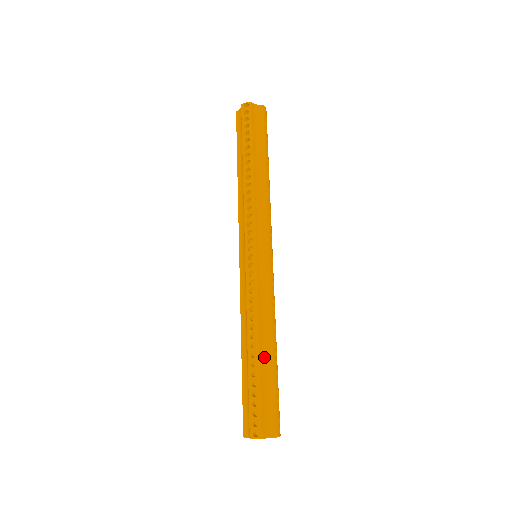
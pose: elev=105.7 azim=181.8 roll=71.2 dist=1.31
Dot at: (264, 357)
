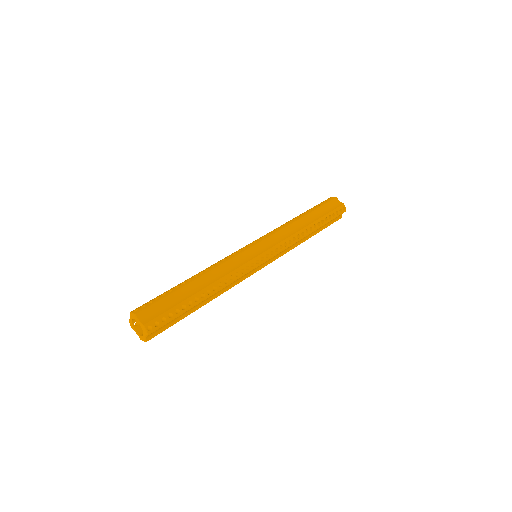
Dot at: (193, 286)
